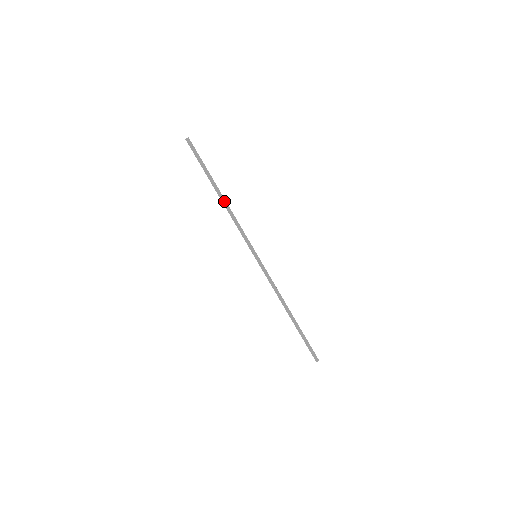
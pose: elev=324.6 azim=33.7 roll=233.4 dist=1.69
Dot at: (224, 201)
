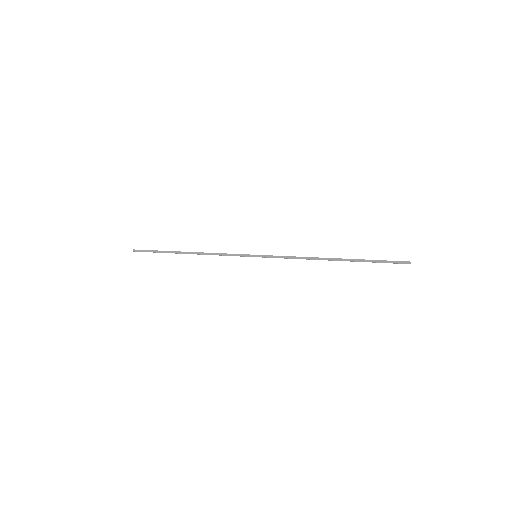
Dot at: (194, 252)
